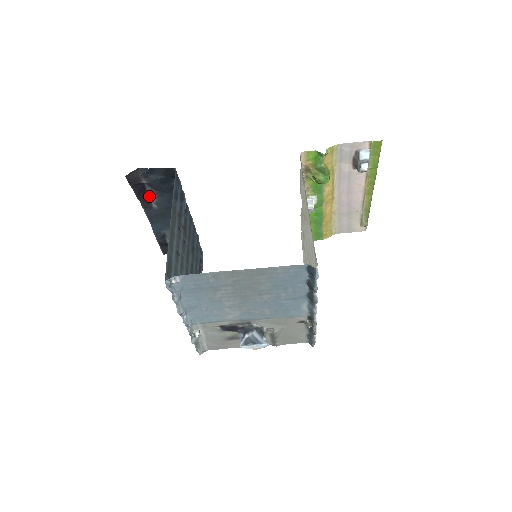
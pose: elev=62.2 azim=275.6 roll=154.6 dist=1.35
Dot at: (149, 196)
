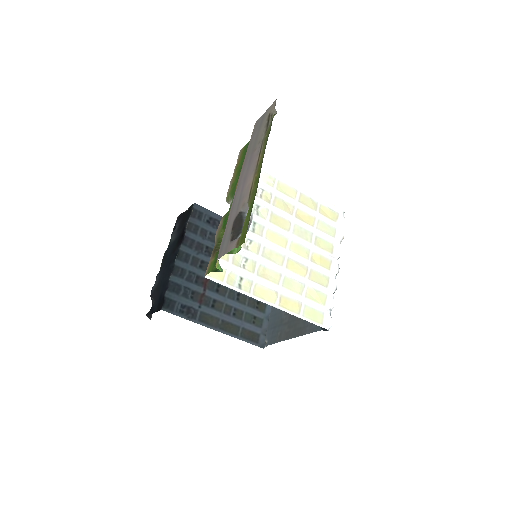
Dot at: (155, 282)
